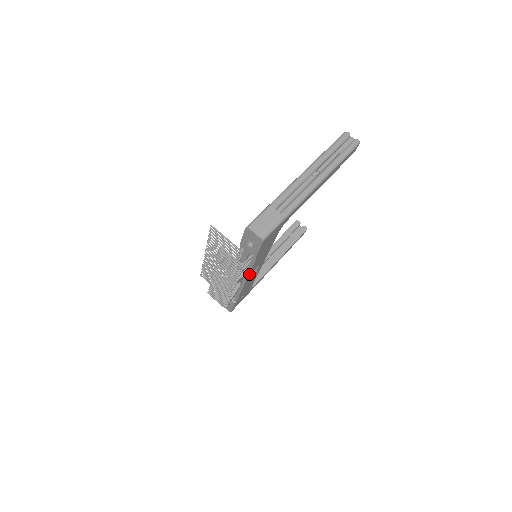
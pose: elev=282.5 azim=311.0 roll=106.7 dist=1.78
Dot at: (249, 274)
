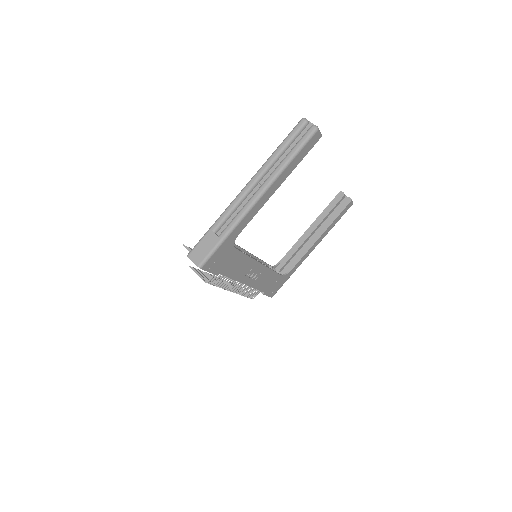
Dot at: (238, 280)
